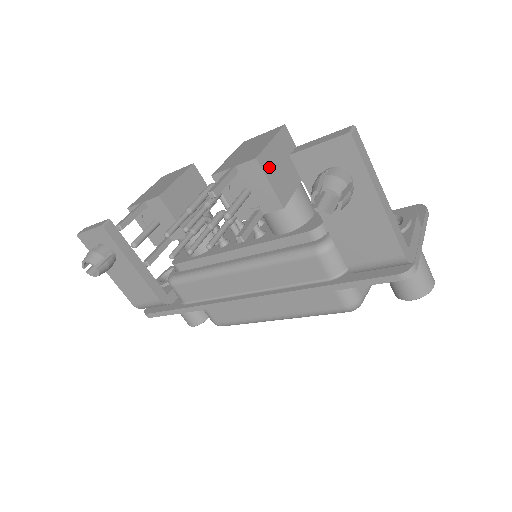
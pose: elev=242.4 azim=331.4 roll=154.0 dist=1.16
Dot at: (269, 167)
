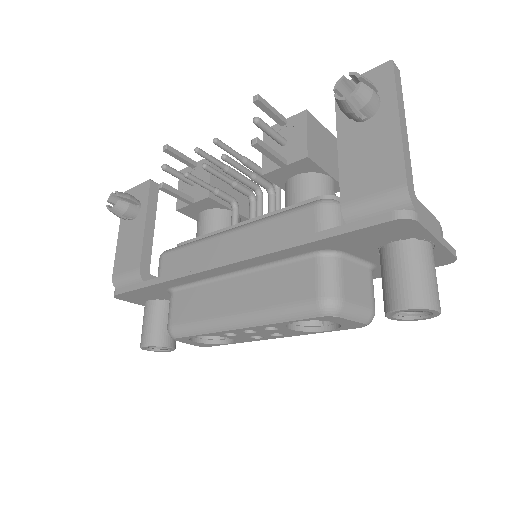
Dot at: (313, 129)
